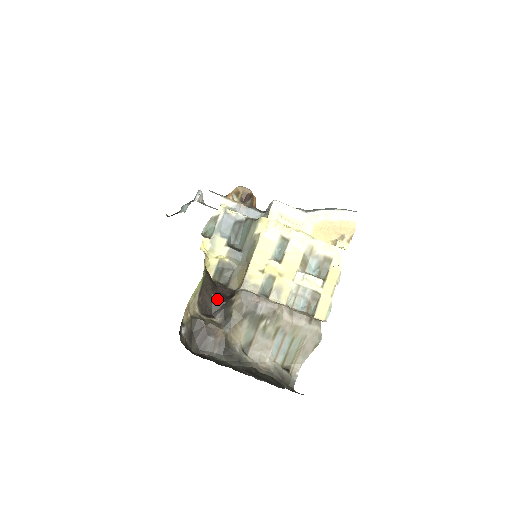
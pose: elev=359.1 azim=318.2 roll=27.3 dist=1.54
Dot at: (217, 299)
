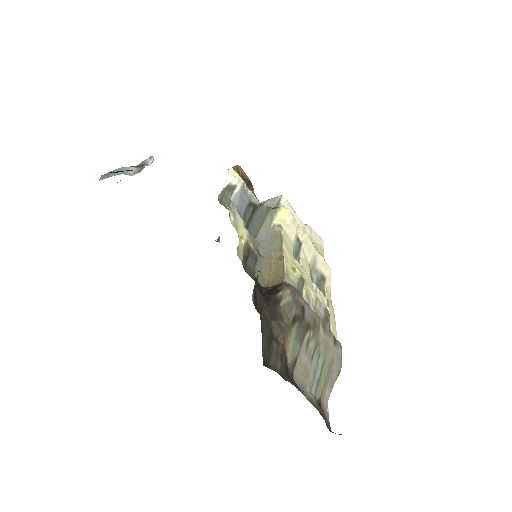
Dot at: (259, 292)
